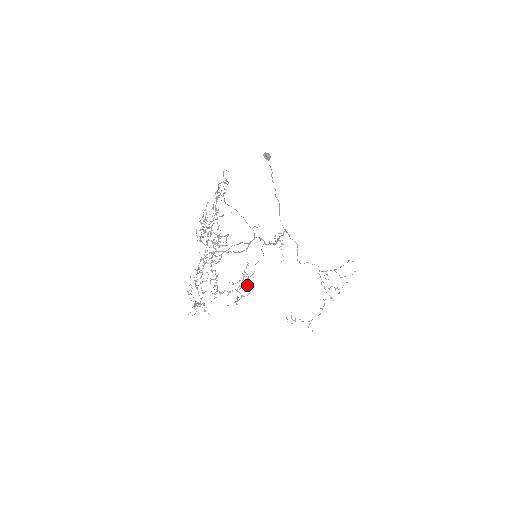
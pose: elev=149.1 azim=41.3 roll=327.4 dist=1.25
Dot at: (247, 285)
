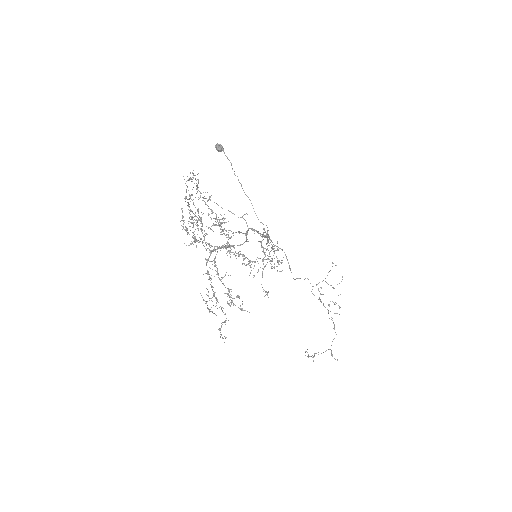
Dot at: occluded
